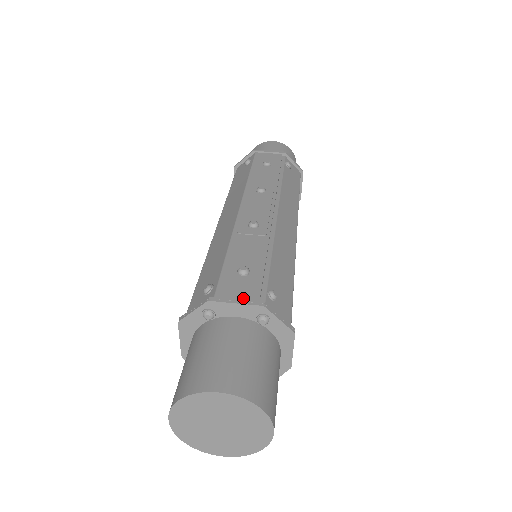
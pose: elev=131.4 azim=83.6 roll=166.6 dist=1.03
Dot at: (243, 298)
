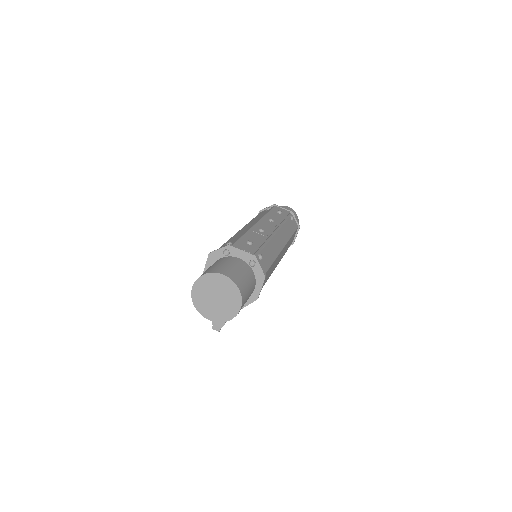
Dot at: (246, 250)
